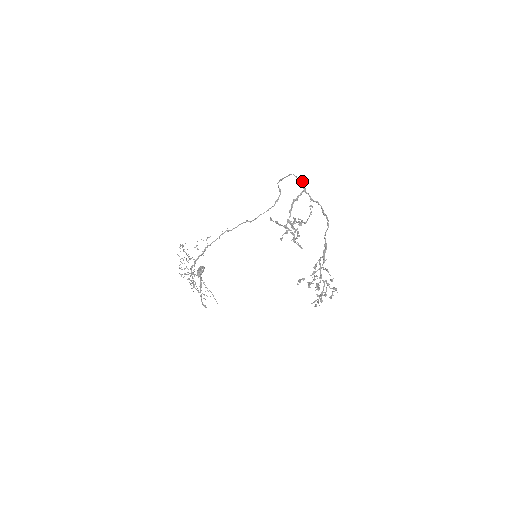
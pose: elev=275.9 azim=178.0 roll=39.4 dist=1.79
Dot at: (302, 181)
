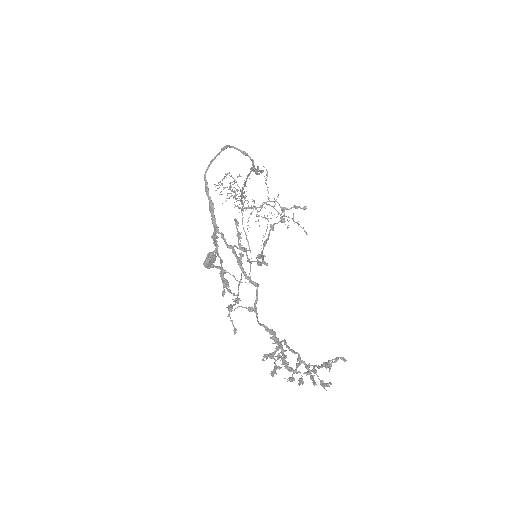
Dot at: (209, 202)
